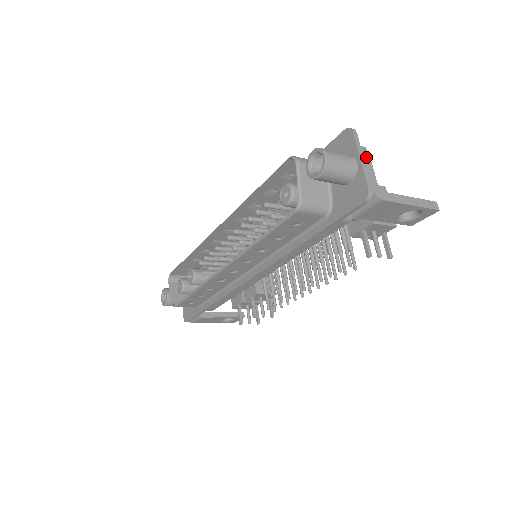
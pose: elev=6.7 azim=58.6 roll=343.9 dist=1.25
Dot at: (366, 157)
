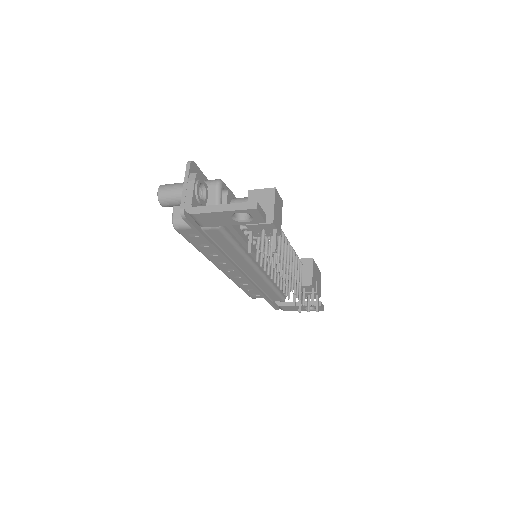
Dot at: (190, 182)
